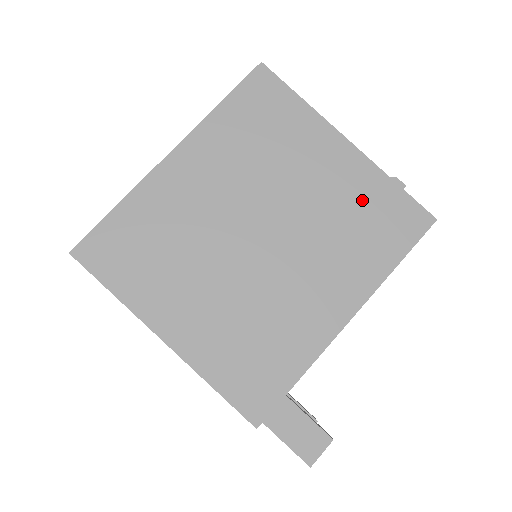
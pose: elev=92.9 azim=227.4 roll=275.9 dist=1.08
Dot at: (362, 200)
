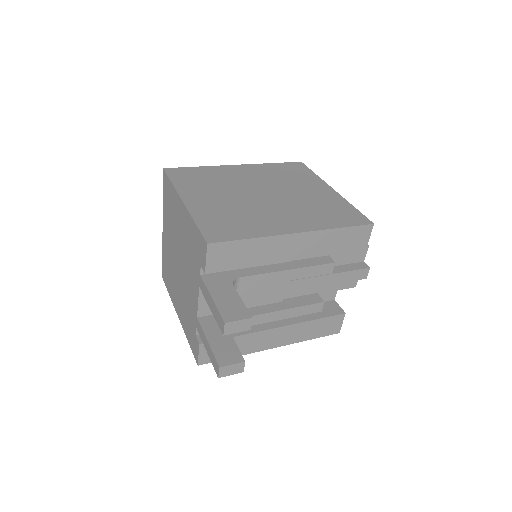
Dot at: (330, 205)
